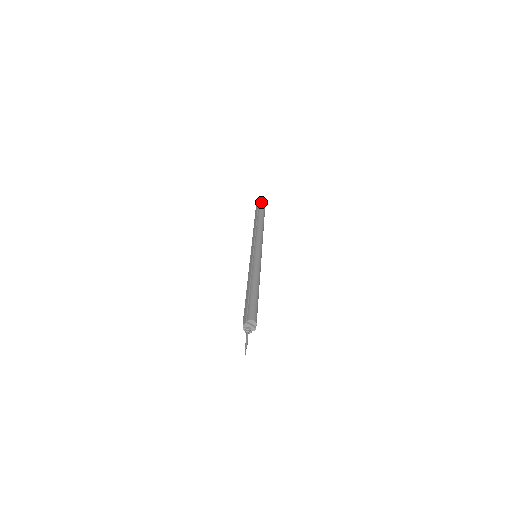
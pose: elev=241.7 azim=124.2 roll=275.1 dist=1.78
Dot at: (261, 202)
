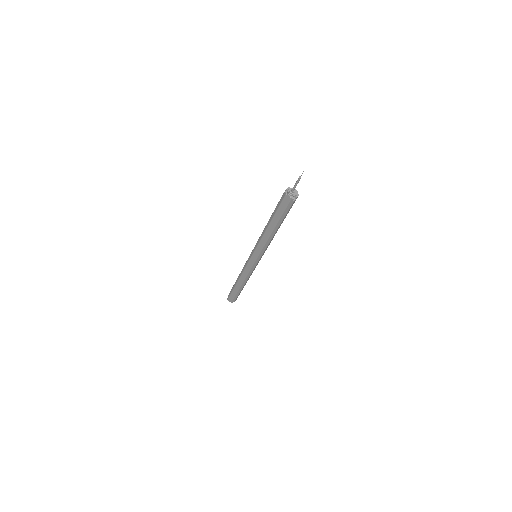
Dot at: occluded
